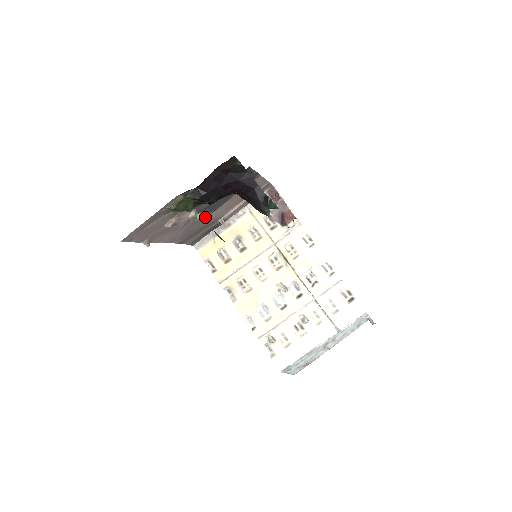
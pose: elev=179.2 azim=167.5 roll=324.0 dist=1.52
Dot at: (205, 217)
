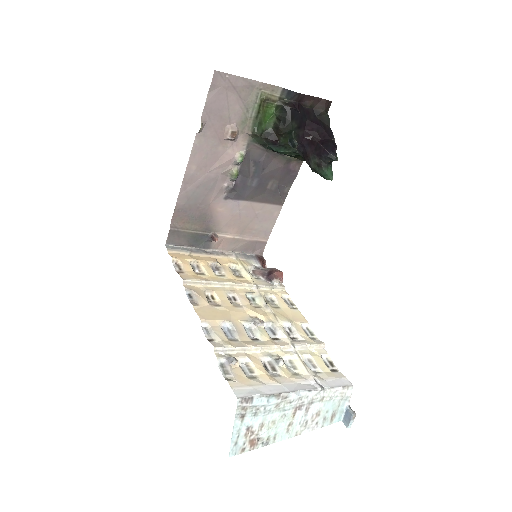
Dot at: (223, 196)
